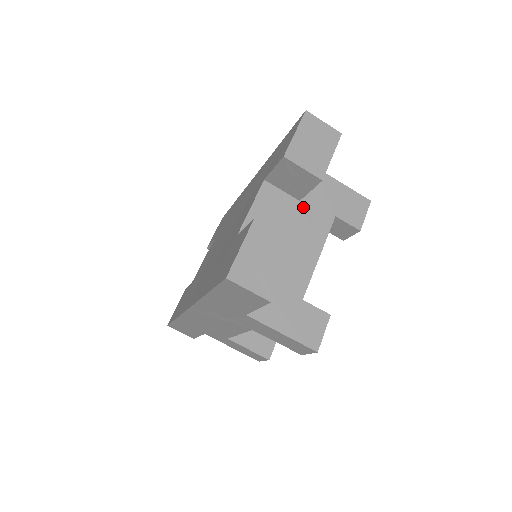
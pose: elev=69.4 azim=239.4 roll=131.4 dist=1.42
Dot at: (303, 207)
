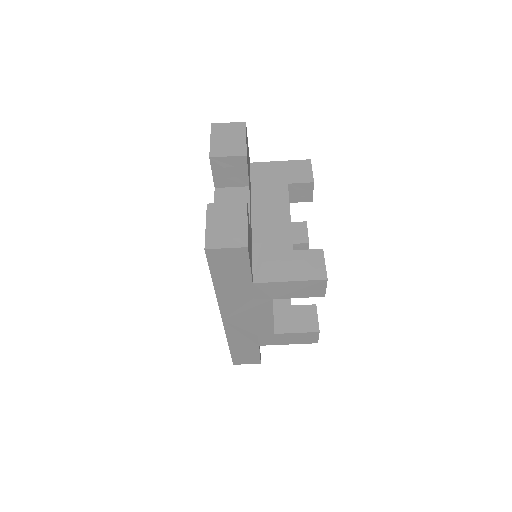
Dot at: (258, 192)
